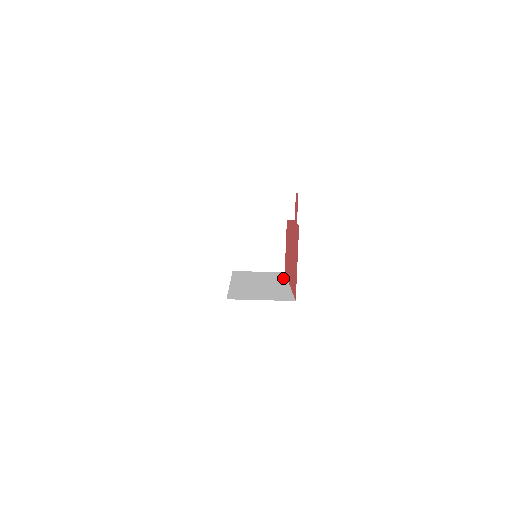
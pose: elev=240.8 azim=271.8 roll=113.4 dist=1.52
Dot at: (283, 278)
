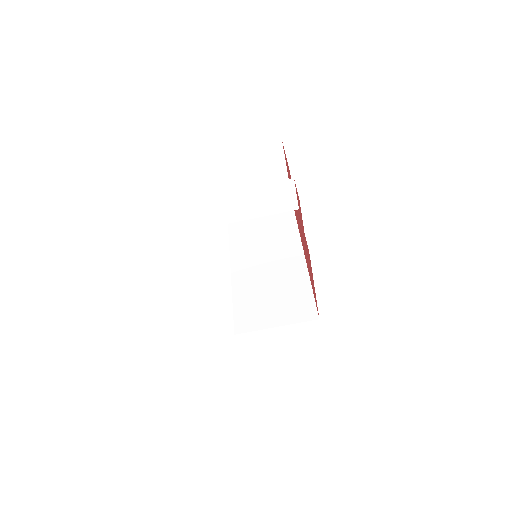
Dot at: (294, 231)
